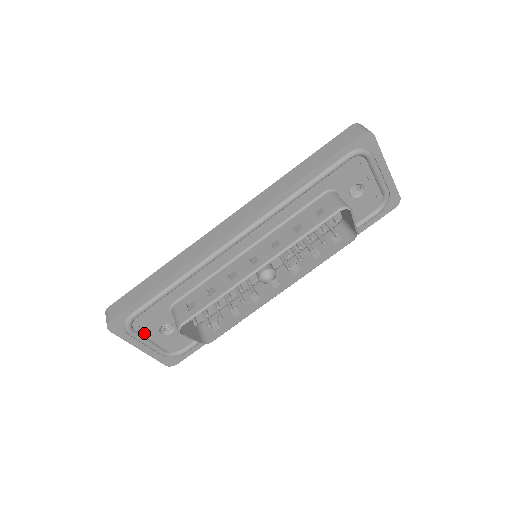
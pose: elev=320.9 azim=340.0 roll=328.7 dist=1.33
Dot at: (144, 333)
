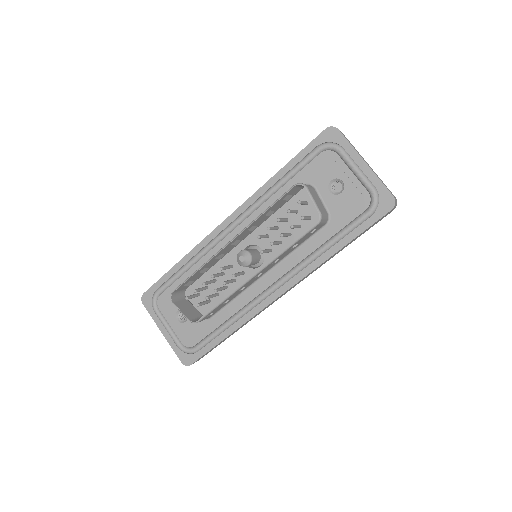
Dot at: (165, 315)
